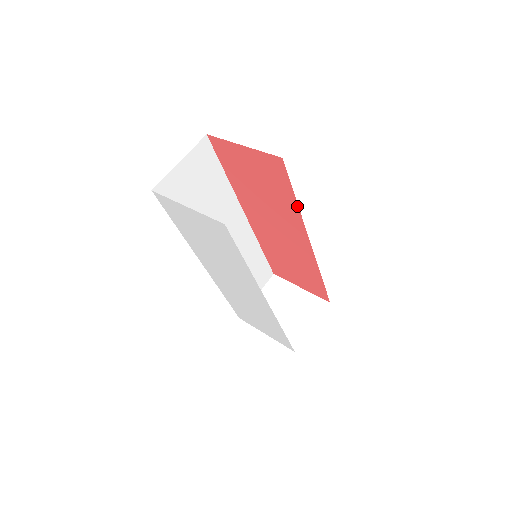
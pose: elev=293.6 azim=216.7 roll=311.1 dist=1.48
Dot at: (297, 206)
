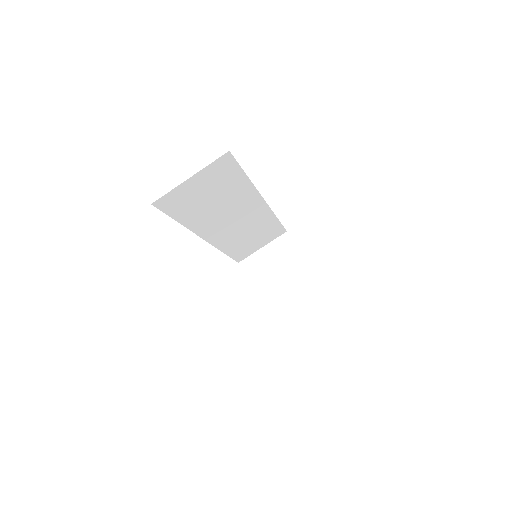
Dot at: occluded
